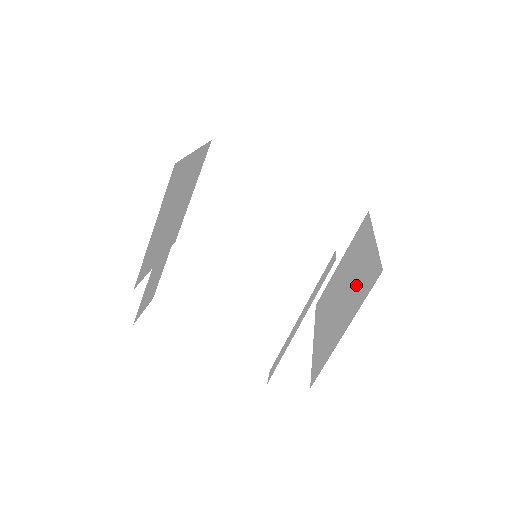
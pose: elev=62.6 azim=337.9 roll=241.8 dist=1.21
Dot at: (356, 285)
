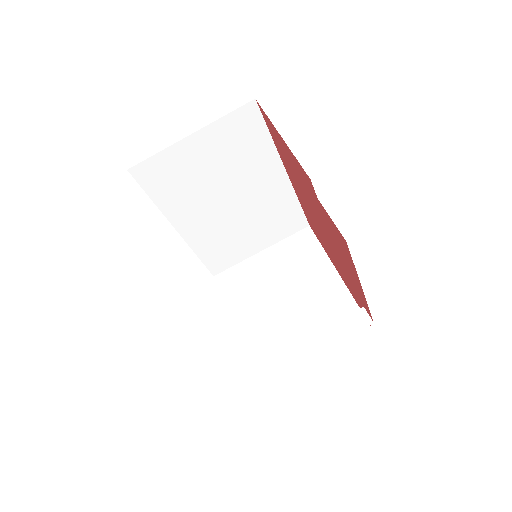
Dot at: (318, 310)
